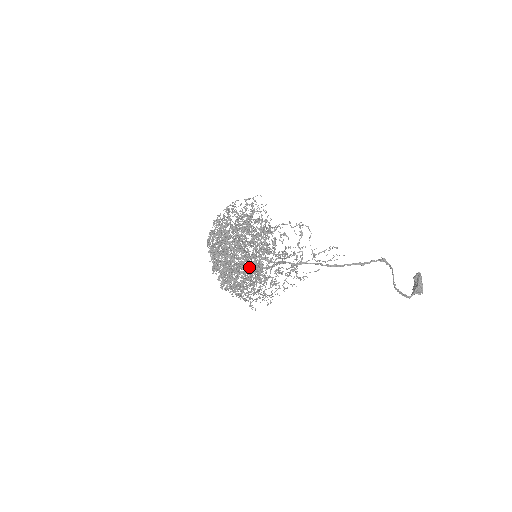
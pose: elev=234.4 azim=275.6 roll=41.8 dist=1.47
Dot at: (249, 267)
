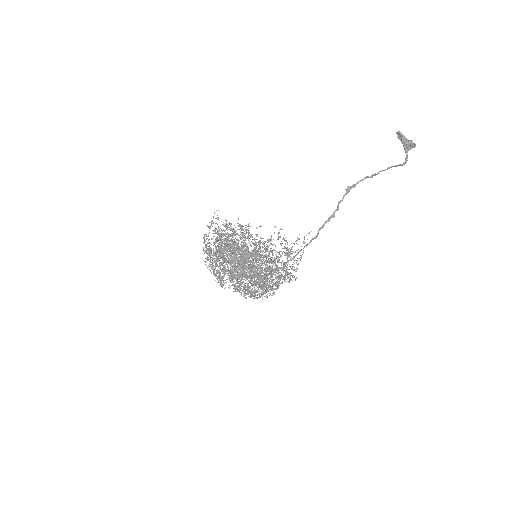
Dot at: occluded
